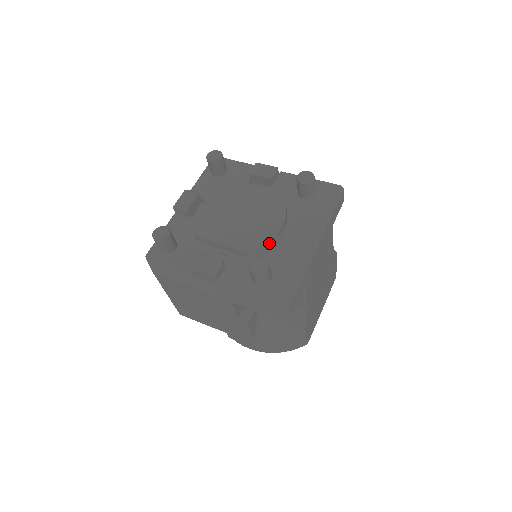
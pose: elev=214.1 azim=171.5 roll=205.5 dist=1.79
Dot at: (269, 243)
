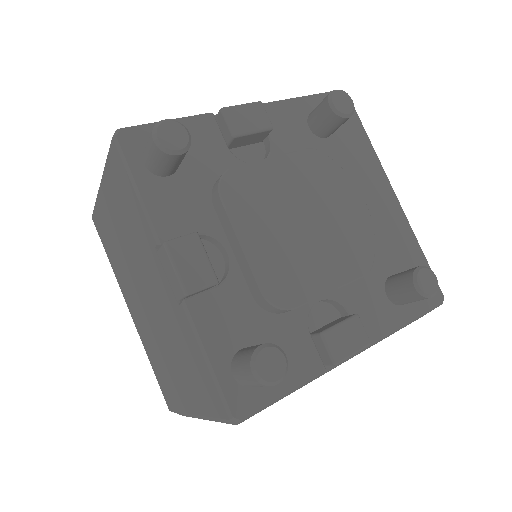
Dot at: (370, 237)
